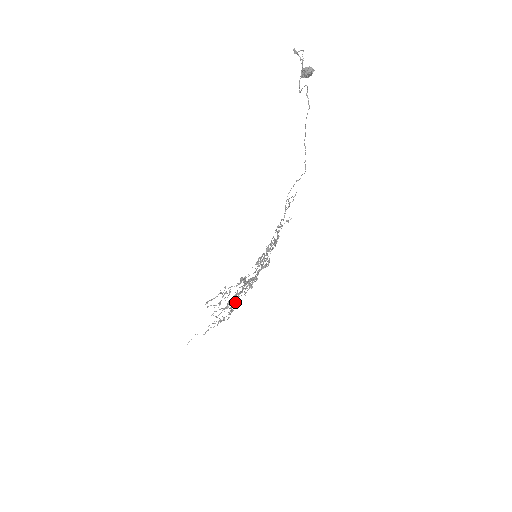
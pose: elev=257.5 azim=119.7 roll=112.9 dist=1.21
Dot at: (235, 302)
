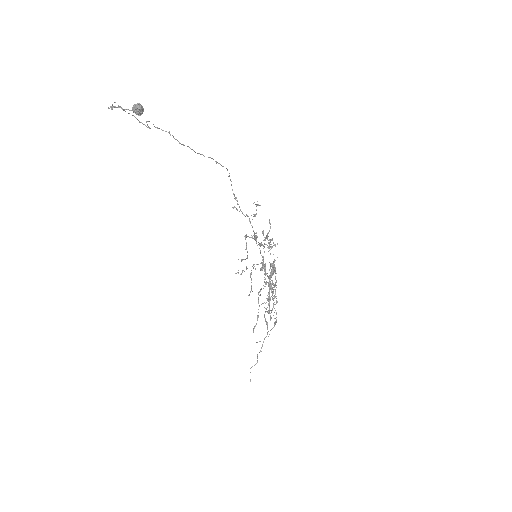
Dot at: (269, 307)
